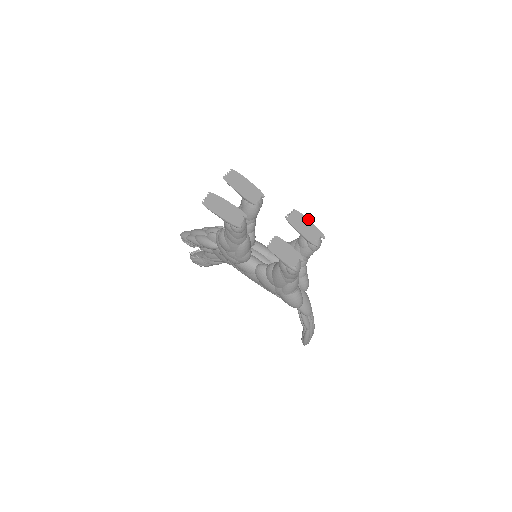
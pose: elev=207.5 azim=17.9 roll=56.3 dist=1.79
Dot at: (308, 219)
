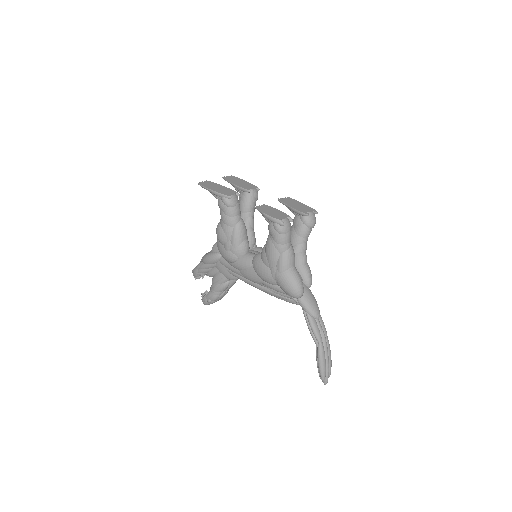
Dot at: (301, 203)
